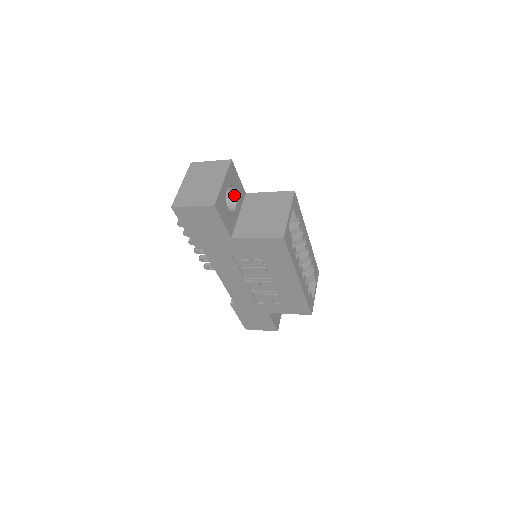
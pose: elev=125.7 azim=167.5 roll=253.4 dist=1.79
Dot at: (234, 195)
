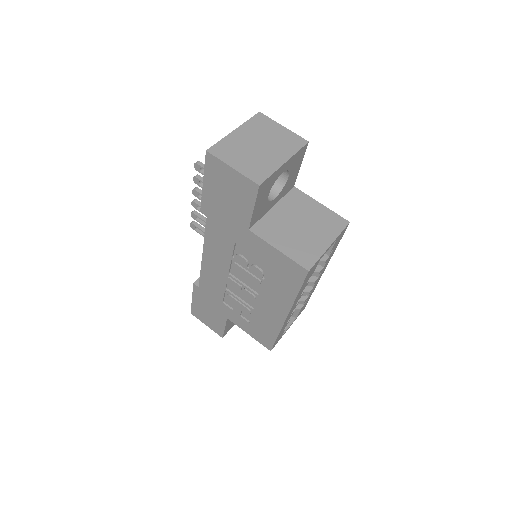
Dot at: (283, 182)
